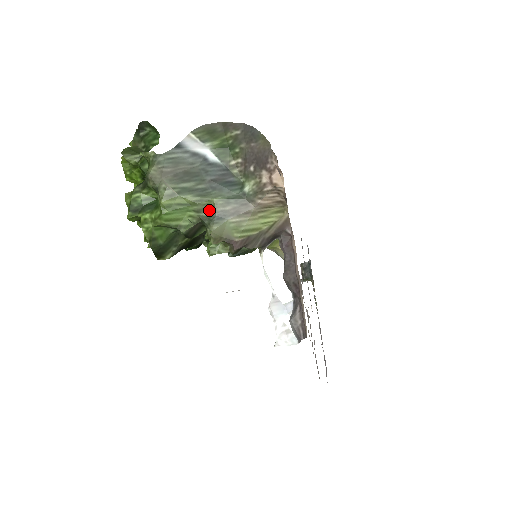
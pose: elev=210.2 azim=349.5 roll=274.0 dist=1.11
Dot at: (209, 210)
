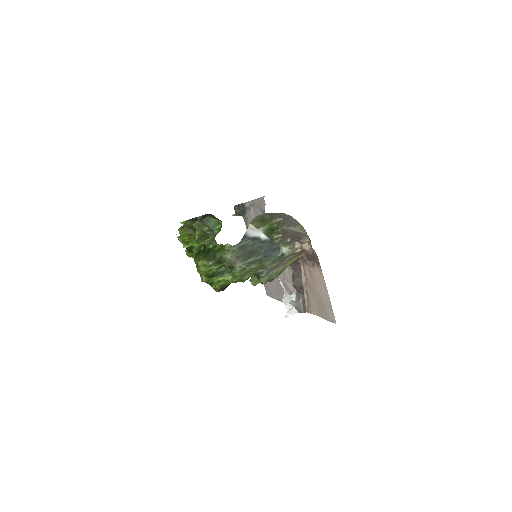
Dot at: (262, 268)
